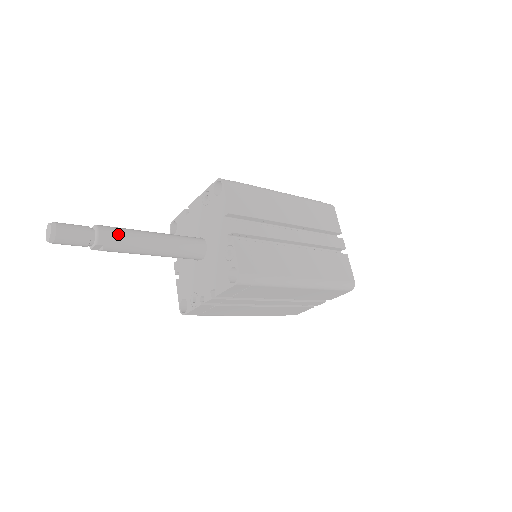
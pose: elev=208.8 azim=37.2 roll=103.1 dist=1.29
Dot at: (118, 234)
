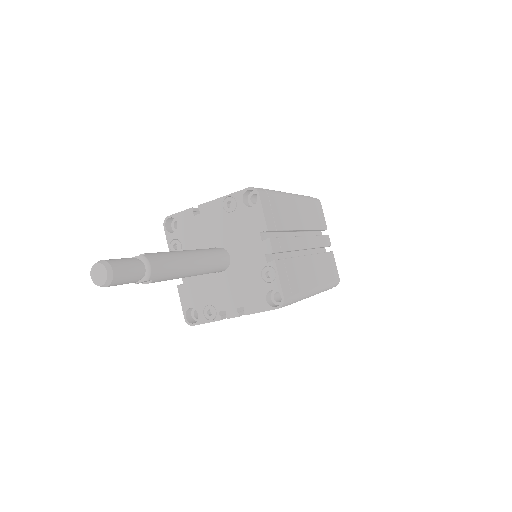
Dot at: (166, 264)
